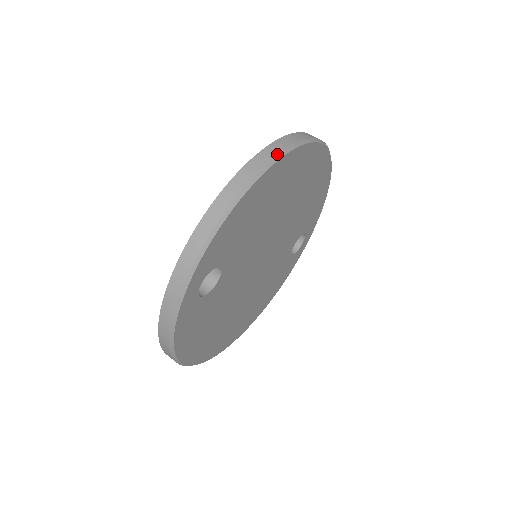
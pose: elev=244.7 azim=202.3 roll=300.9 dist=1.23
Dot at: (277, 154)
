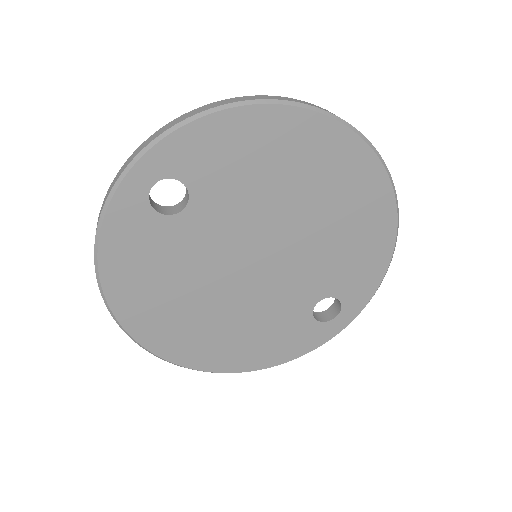
Dot at: (303, 103)
